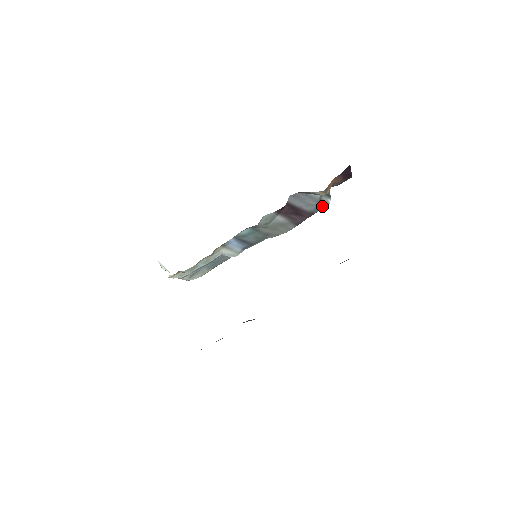
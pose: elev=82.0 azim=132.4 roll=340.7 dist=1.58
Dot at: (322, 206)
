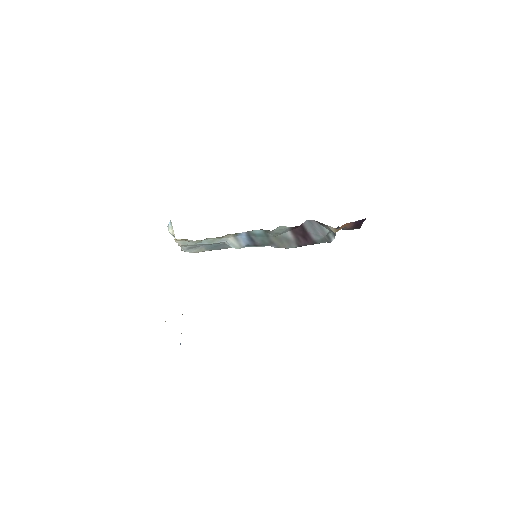
Dot at: (326, 240)
